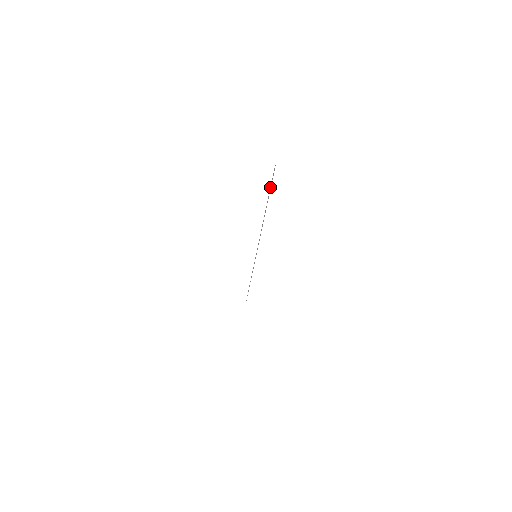
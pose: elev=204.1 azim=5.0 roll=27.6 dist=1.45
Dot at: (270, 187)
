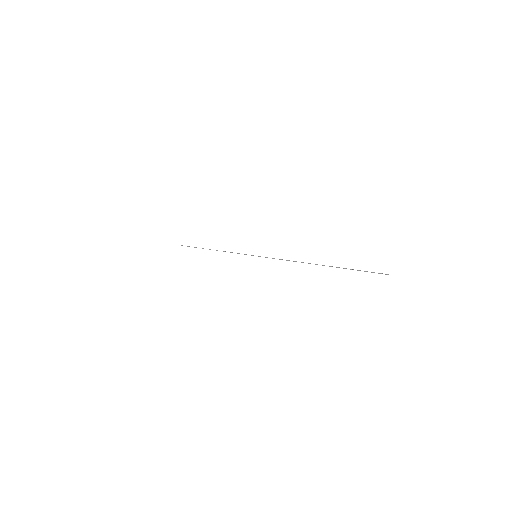
Dot at: (357, 270)
